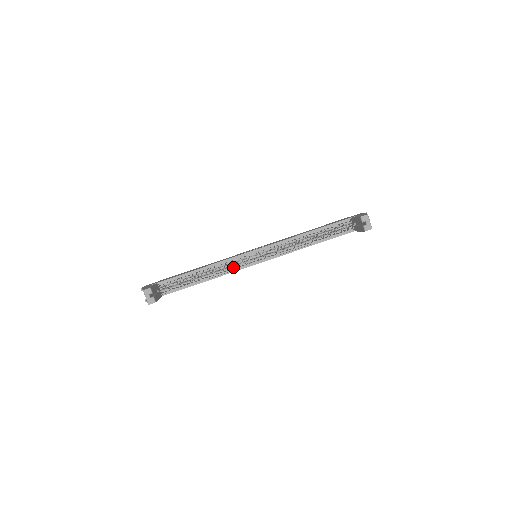
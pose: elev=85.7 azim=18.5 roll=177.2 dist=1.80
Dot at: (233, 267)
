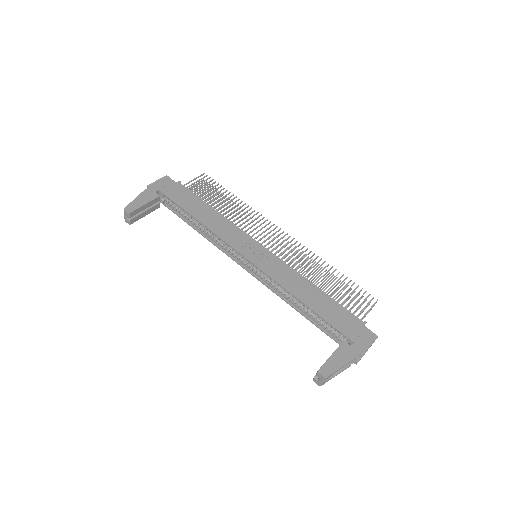
Dot at: (225, 247)
